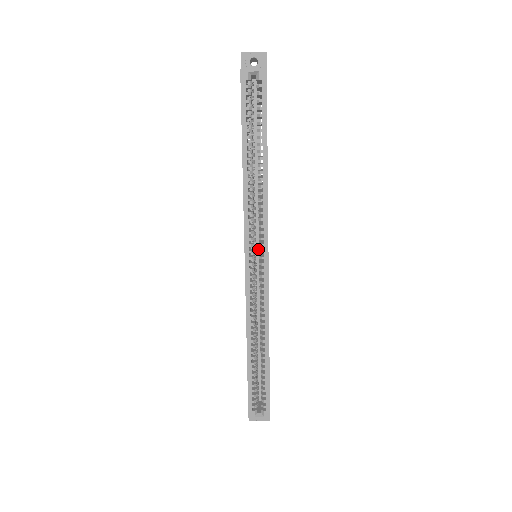
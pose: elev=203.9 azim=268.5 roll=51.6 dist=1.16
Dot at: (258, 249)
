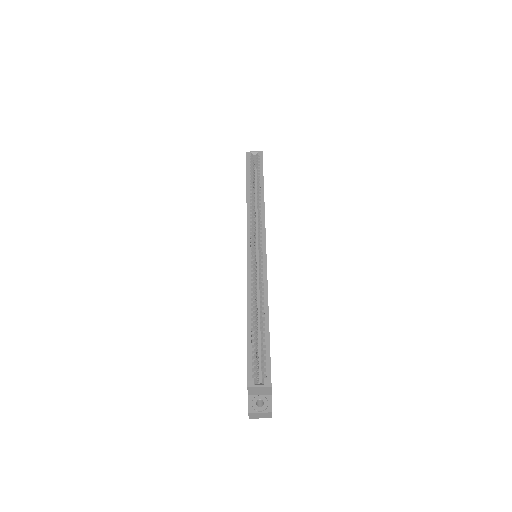
Dot at: (258, 255)
